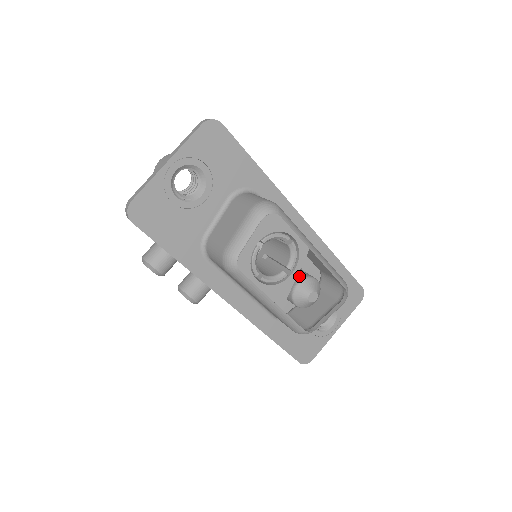
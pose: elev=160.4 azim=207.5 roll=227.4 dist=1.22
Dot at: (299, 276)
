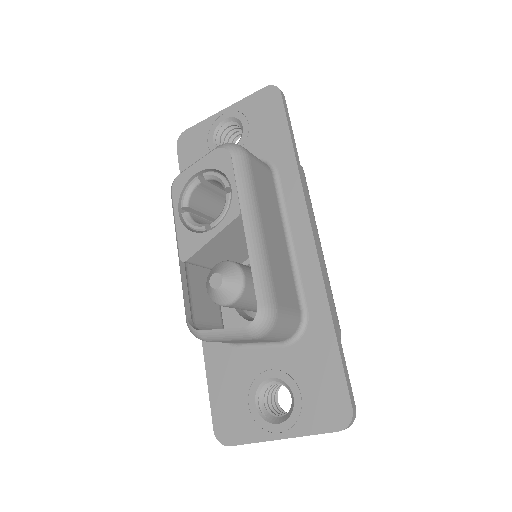
Dot at: occluded
